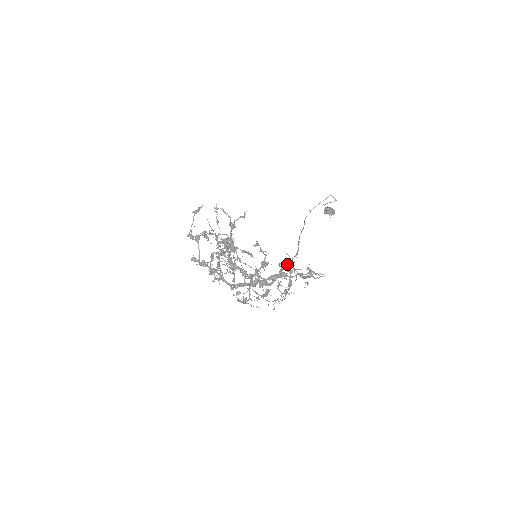
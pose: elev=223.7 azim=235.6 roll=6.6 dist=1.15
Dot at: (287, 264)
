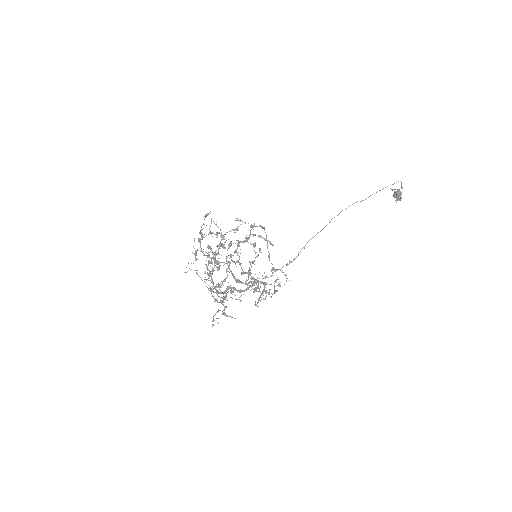
Dot at: occluded
